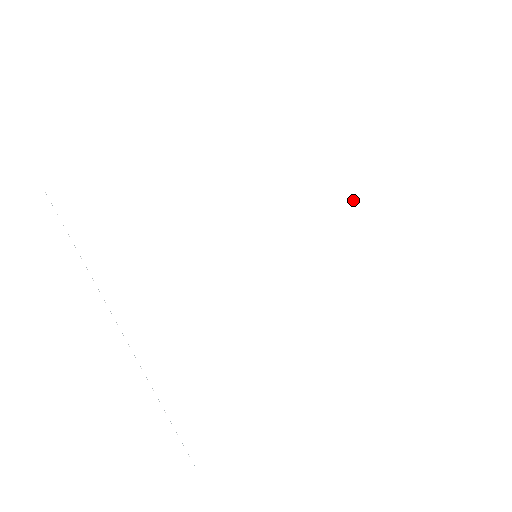
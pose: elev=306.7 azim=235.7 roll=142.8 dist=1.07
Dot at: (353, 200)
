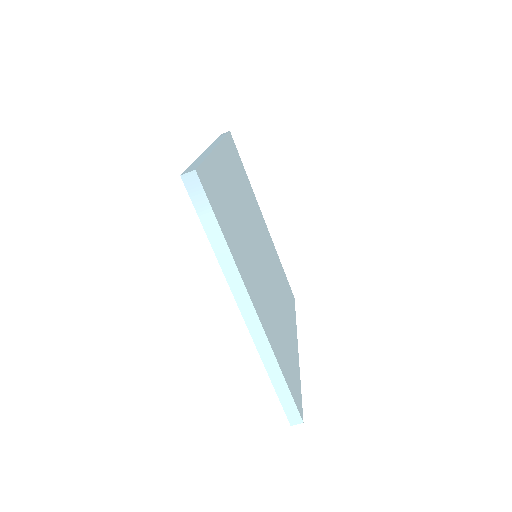
Dot at: (263, 222)
